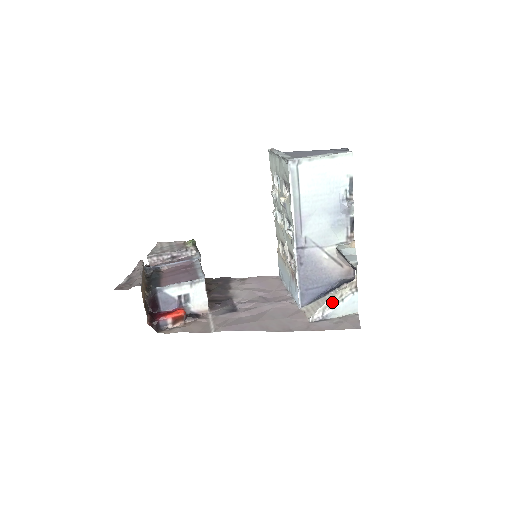
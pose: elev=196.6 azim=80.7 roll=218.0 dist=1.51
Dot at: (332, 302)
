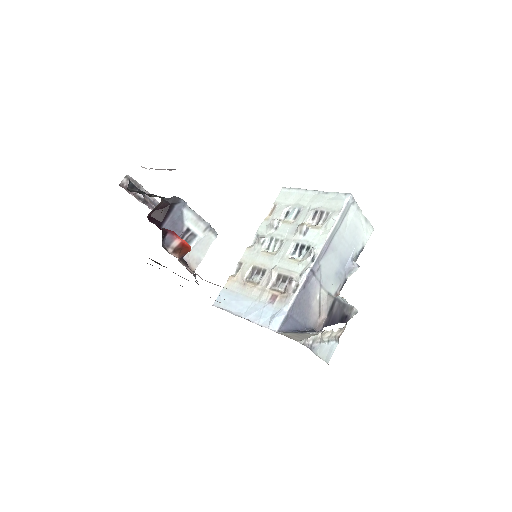
Dot at: (321, 337)
